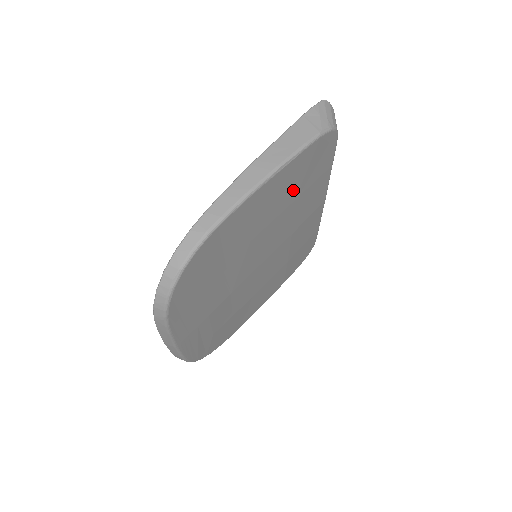
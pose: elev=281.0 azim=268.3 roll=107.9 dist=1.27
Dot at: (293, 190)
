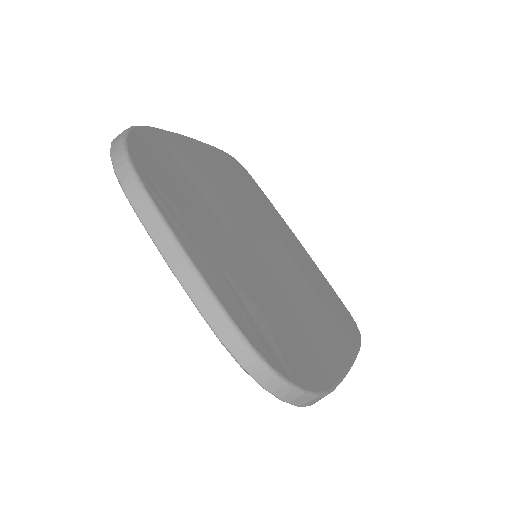
Dot at: (231, 178)
